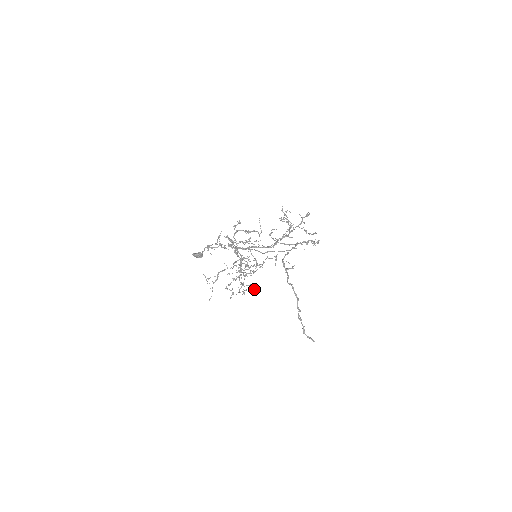
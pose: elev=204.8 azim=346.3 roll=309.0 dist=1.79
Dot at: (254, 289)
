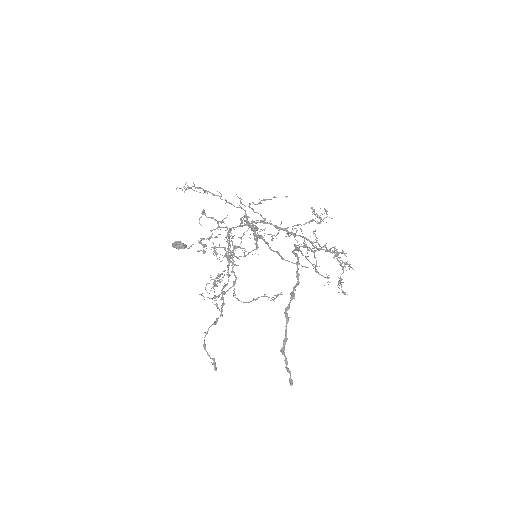
Dot at: (216, 369)
